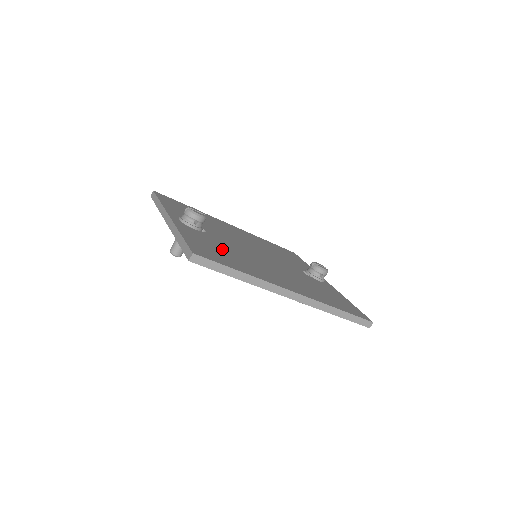
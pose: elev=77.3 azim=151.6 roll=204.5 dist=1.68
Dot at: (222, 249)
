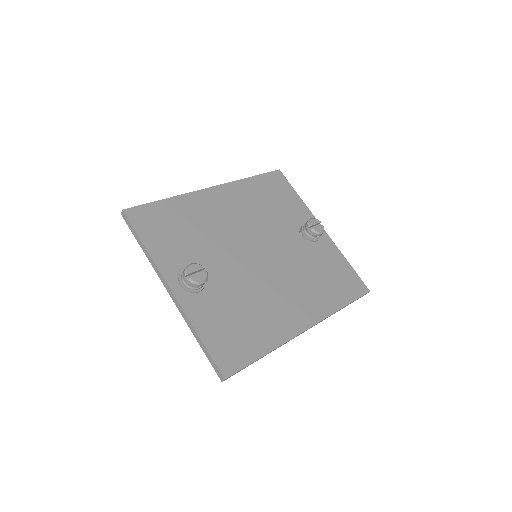
Dot at: (235, 312)
